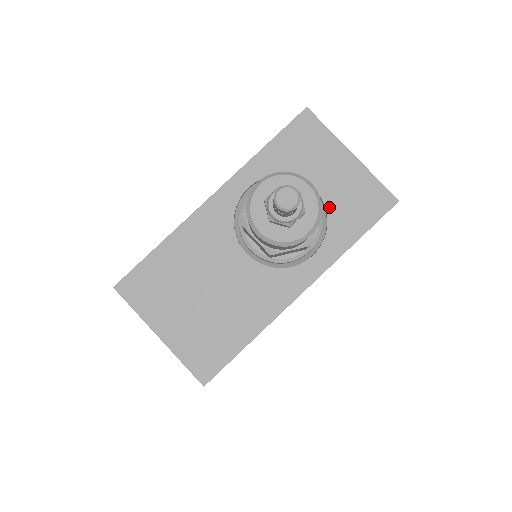
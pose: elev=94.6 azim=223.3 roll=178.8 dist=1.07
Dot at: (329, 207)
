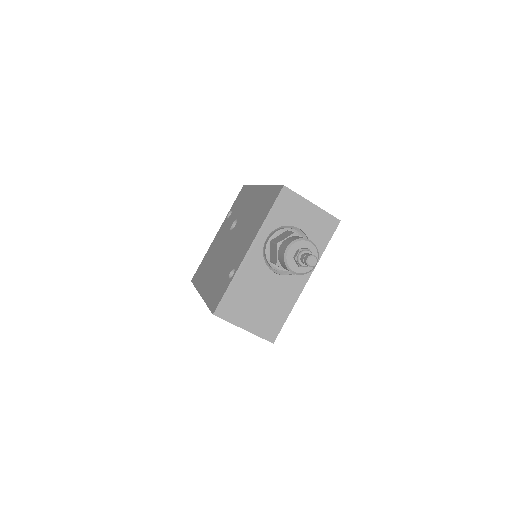
Dot at: (309, 235)
